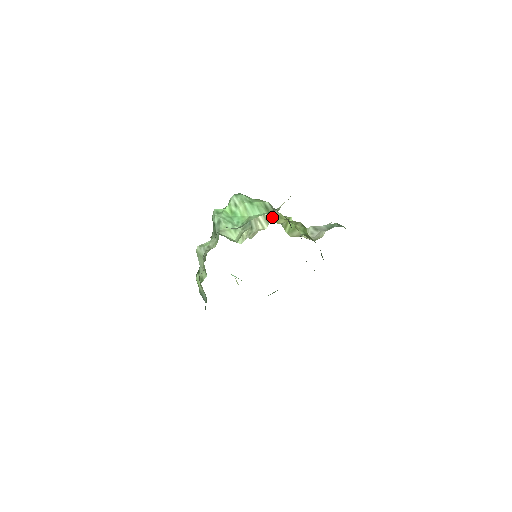
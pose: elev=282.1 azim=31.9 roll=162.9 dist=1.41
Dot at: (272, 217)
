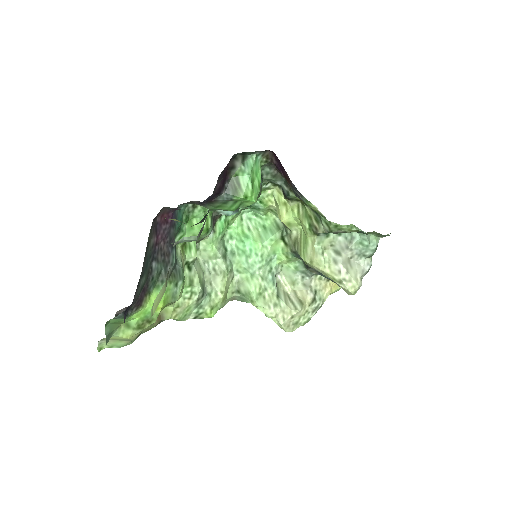
Dot at: (308, 299)
